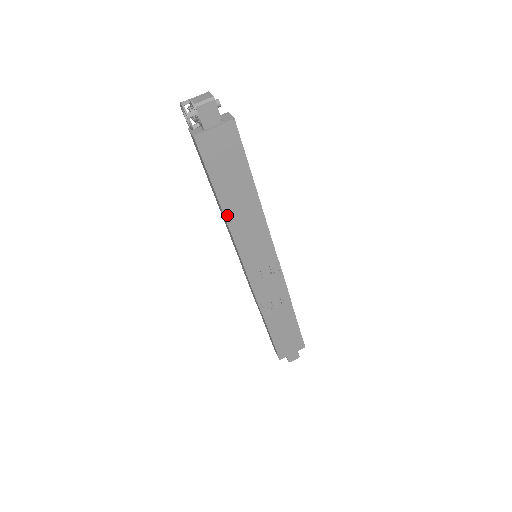
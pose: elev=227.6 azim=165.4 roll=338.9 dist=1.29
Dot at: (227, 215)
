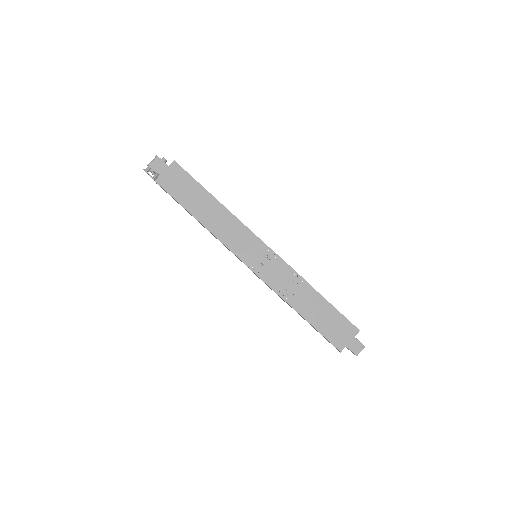
Dot at: (204, 223)
